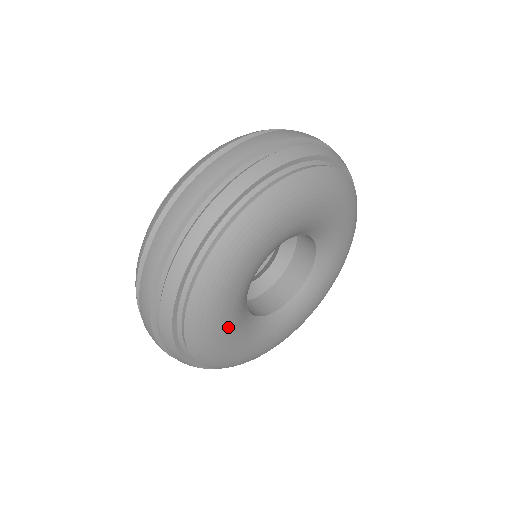
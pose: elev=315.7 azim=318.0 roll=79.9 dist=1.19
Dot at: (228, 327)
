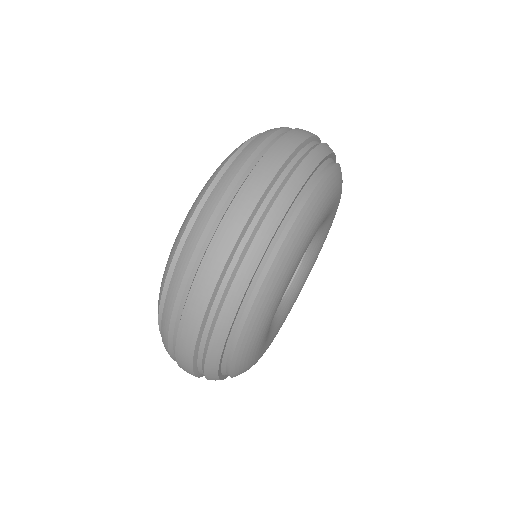
Dot at: (264, 339)
